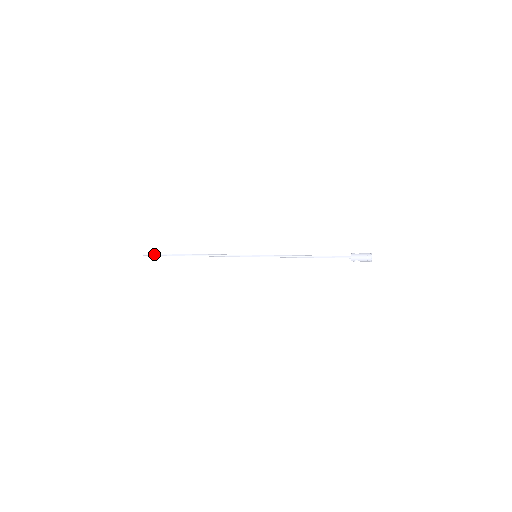
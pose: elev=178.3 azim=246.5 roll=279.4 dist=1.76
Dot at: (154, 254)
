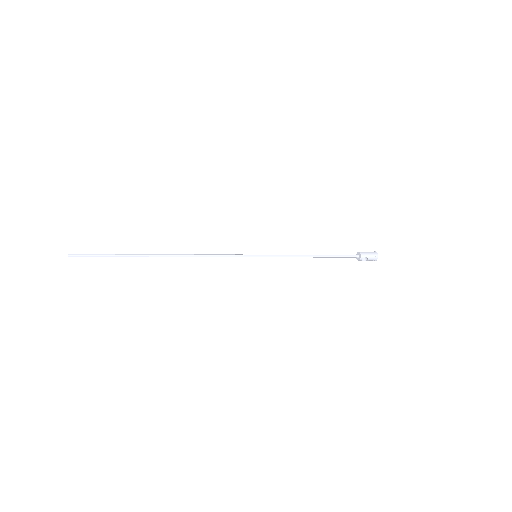
Dot at: (93, 254)
